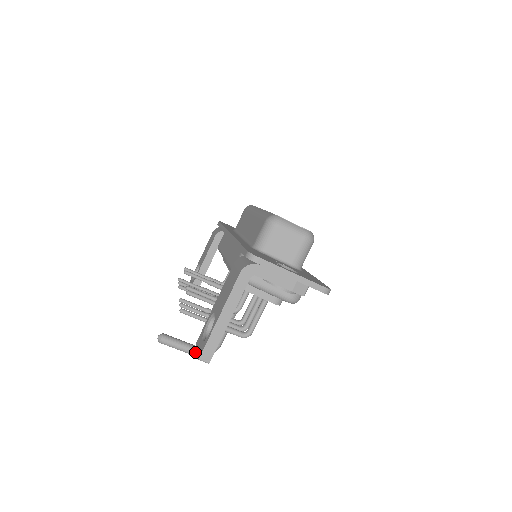
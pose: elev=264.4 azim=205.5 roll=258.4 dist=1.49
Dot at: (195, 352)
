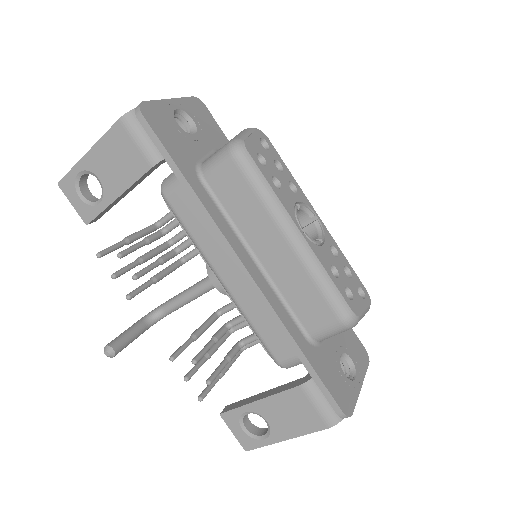
Dot at: occluded
